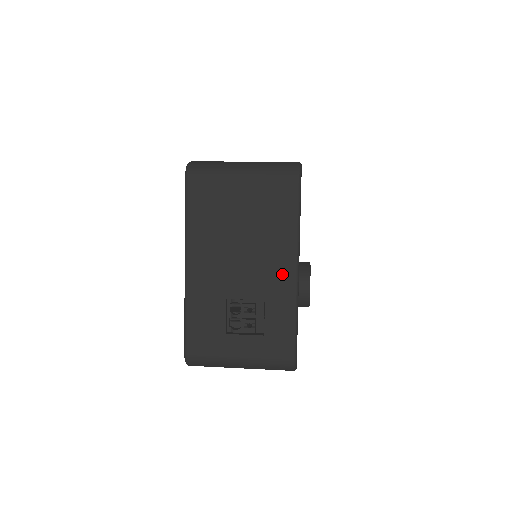
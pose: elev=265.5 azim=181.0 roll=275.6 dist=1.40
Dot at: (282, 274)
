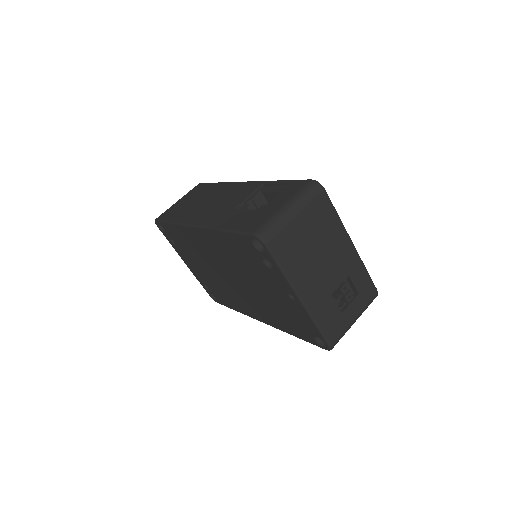
Dot at: (348, 253)
